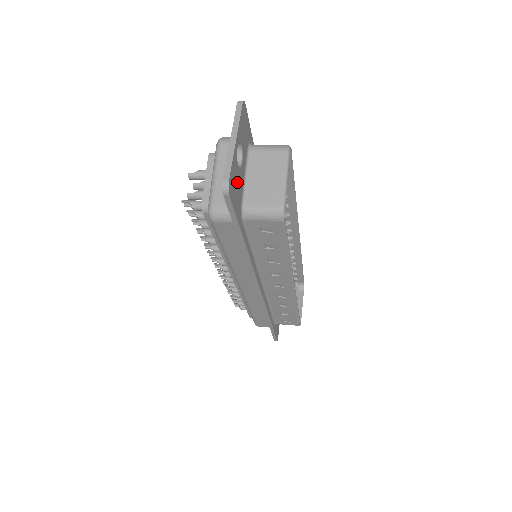
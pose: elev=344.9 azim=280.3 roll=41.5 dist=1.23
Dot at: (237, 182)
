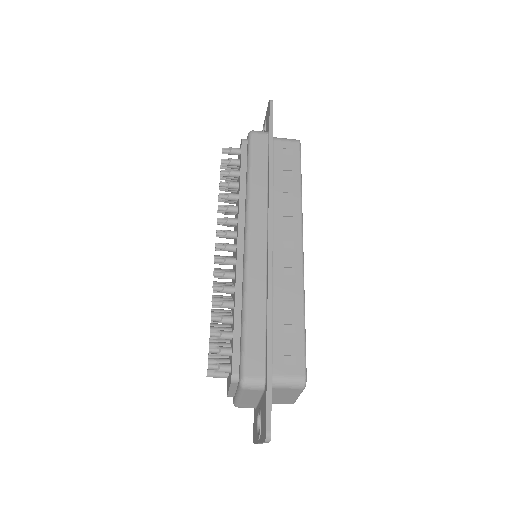
Dot at: occluded
